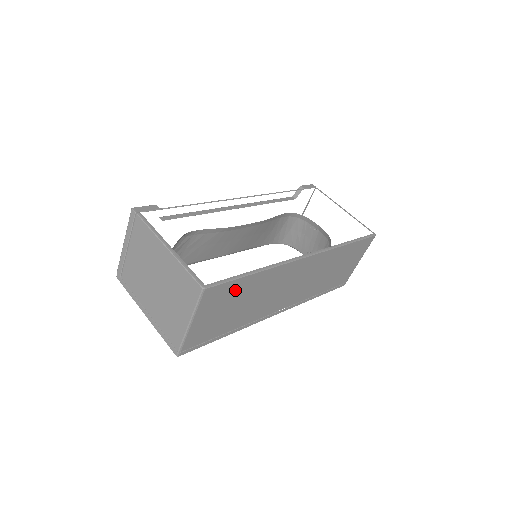
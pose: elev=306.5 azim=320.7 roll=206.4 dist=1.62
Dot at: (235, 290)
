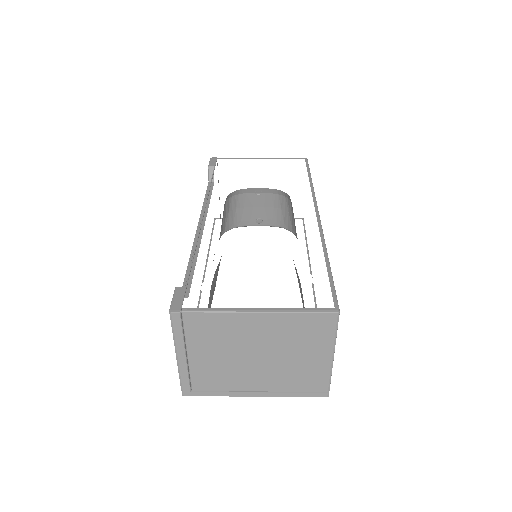
Dot at: occluded
